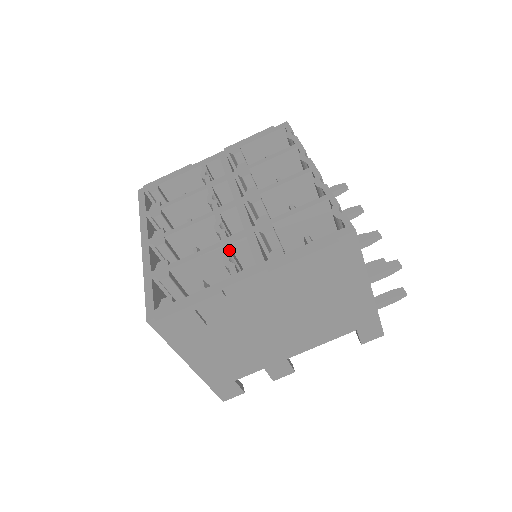
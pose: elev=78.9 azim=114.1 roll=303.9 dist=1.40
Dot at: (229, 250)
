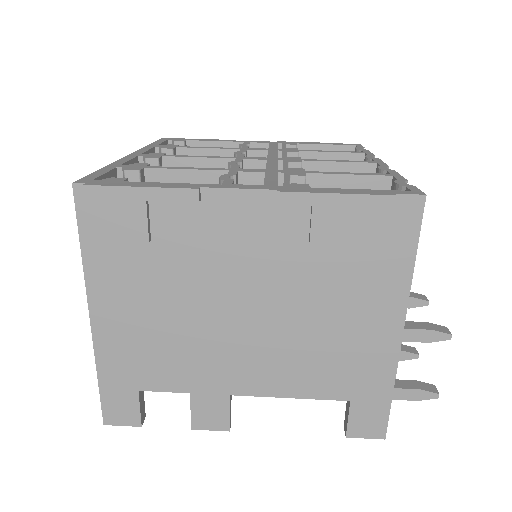
Dot at: (235, 173)
